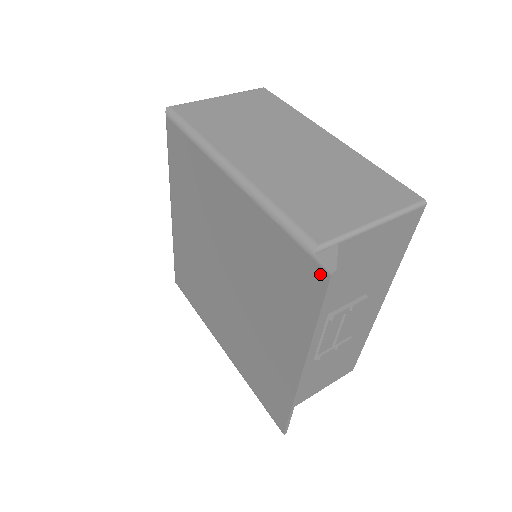
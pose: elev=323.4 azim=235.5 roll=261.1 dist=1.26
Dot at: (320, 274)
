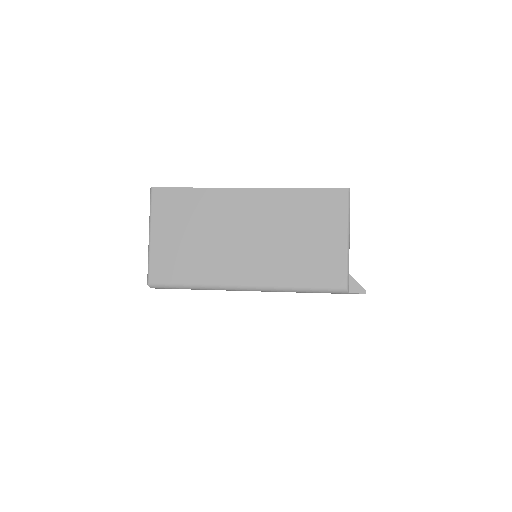
Dot at: occluded
